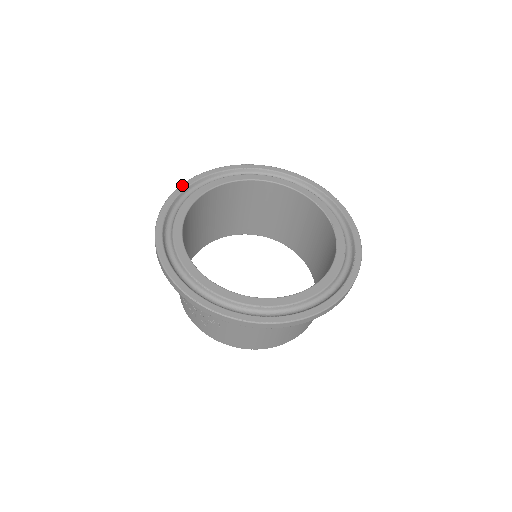
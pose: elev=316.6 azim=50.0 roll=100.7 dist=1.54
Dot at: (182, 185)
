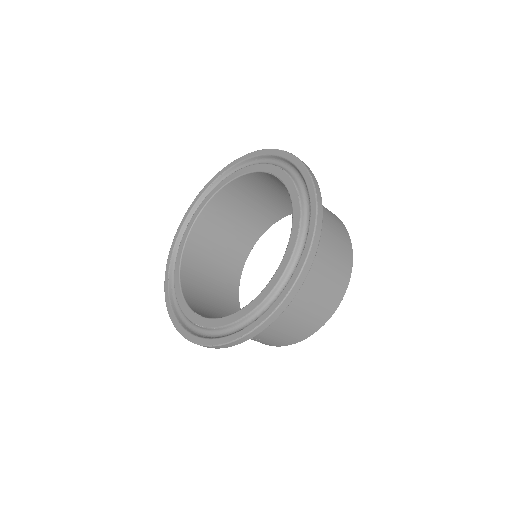
Dot at: (172, 242)
